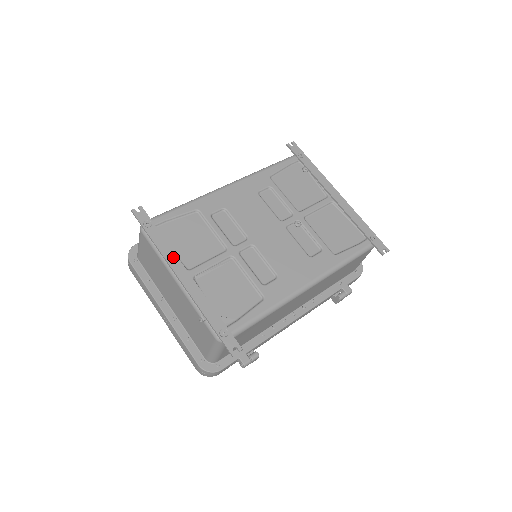
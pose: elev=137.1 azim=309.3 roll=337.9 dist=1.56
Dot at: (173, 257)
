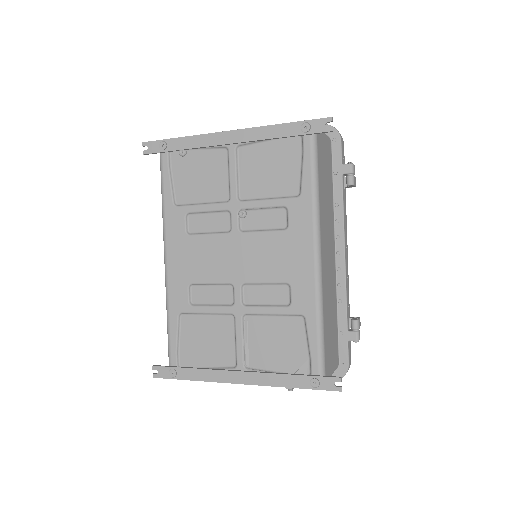
Dot at: (216, 374)
